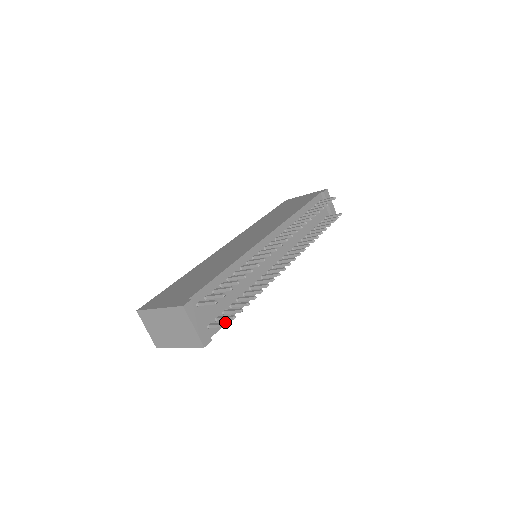
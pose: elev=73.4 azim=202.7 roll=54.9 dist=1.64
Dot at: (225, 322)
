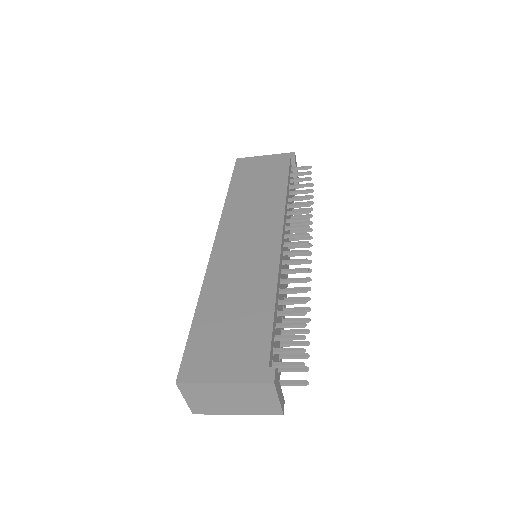
Dot at: (303, 380)
